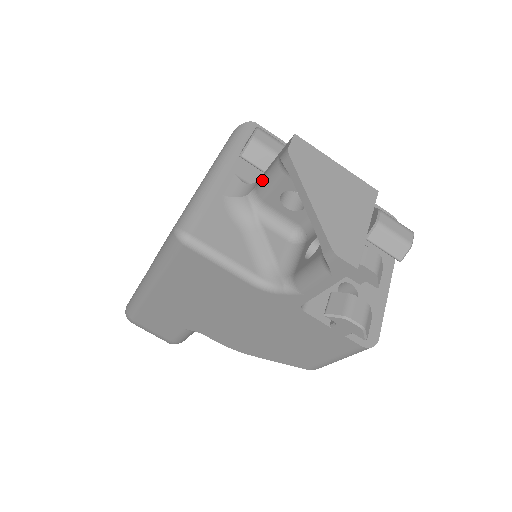
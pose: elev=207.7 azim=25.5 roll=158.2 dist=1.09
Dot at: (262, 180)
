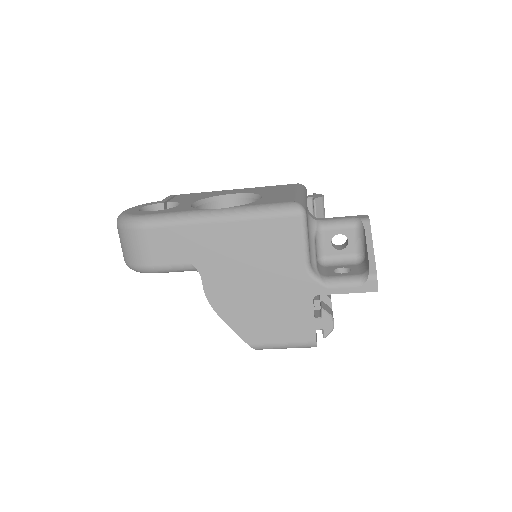
Dot at: (333, 220)
